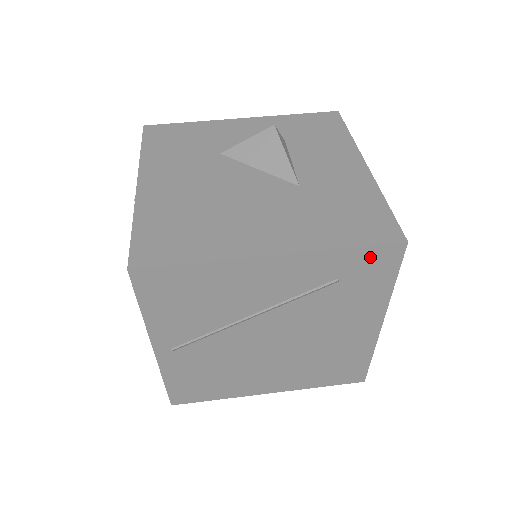
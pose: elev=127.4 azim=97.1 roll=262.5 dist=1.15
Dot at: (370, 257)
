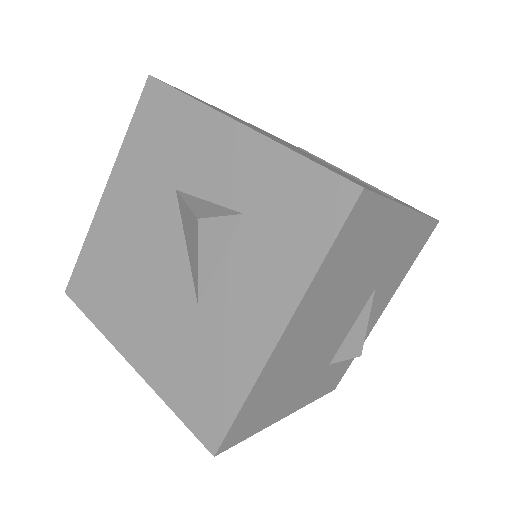
Dot at: occluded
